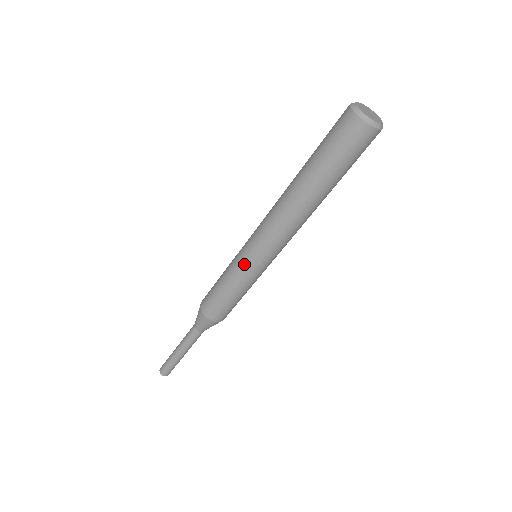
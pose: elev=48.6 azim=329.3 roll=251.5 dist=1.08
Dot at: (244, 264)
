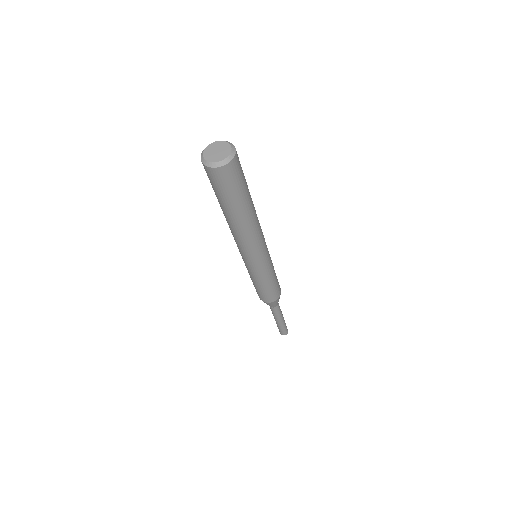
Dot at: (258, 270)
